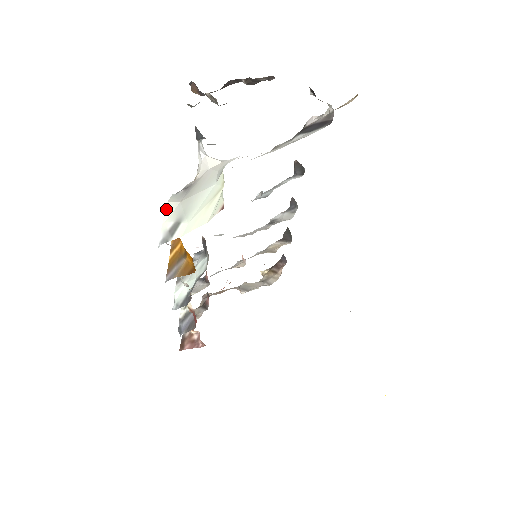
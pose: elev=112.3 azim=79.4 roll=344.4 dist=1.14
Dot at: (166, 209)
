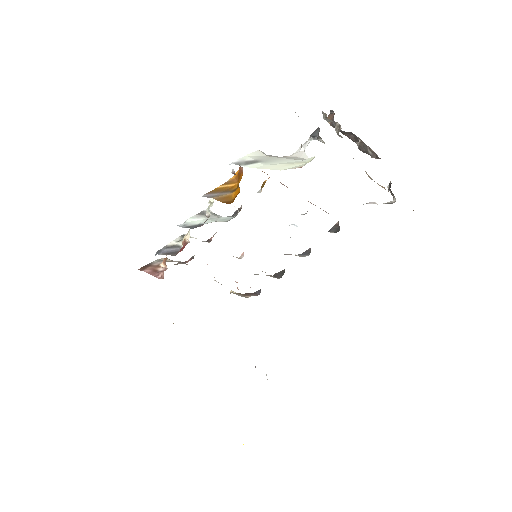
Dot at: (255, 152)
